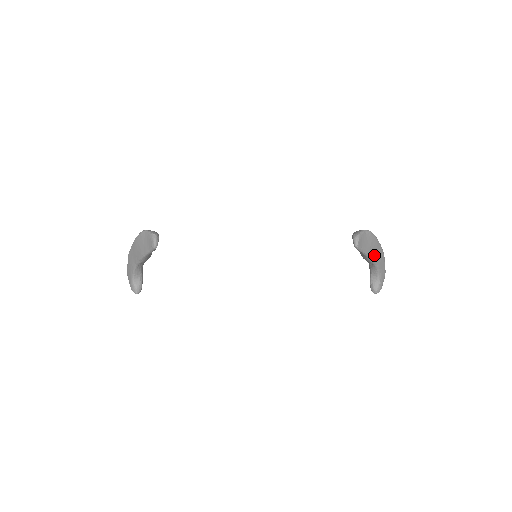
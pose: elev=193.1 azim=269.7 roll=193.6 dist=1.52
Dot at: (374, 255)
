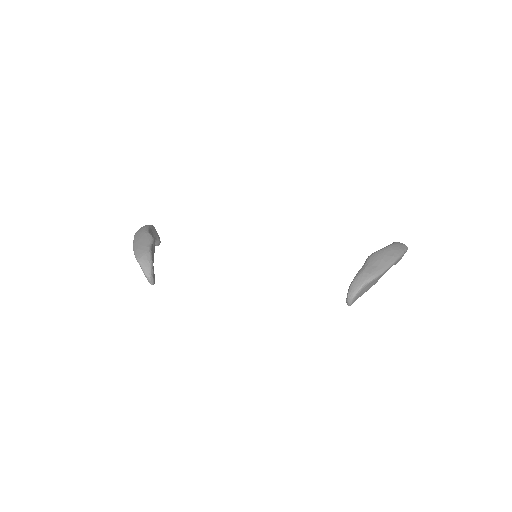
Dot at: occluded
